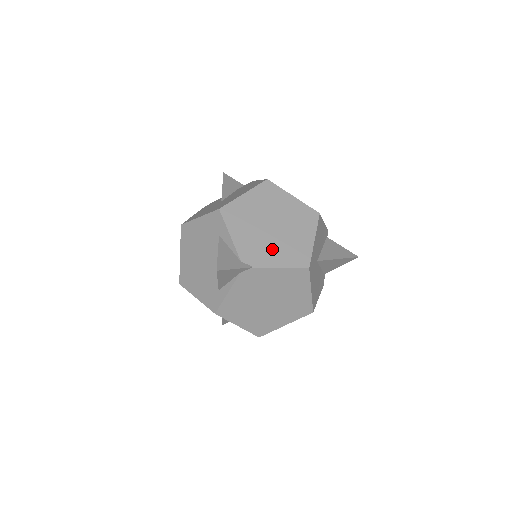
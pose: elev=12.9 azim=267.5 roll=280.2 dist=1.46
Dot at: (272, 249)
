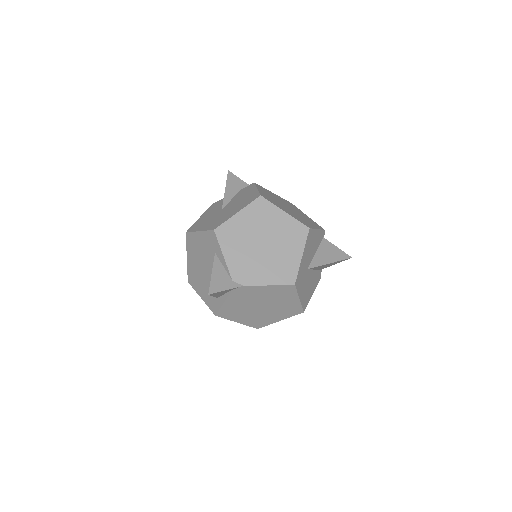
Dot at: (261, 267)
